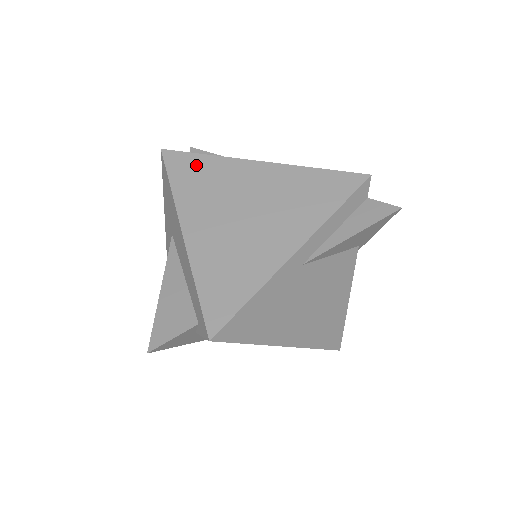
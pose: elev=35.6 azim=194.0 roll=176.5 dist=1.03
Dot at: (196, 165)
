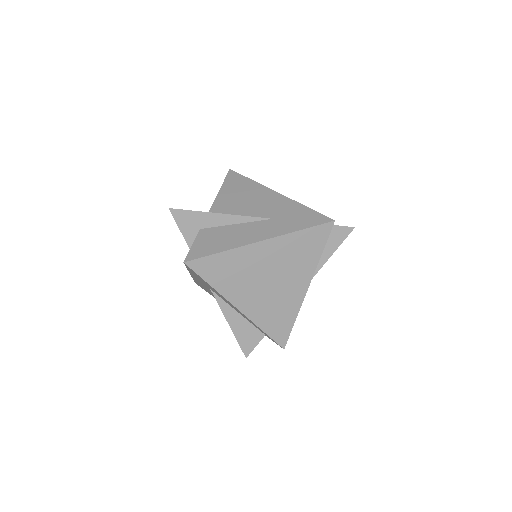
Dot at: (218, 263)
